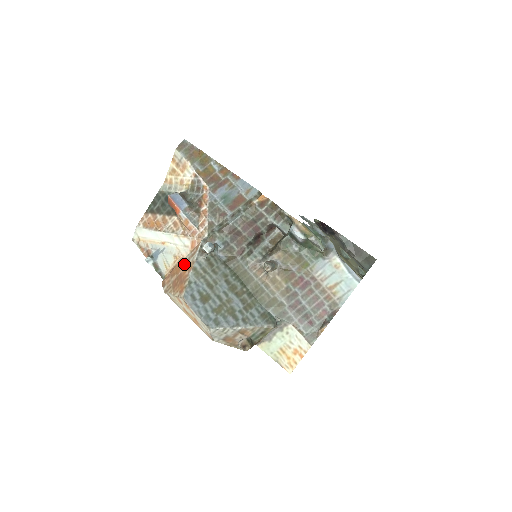
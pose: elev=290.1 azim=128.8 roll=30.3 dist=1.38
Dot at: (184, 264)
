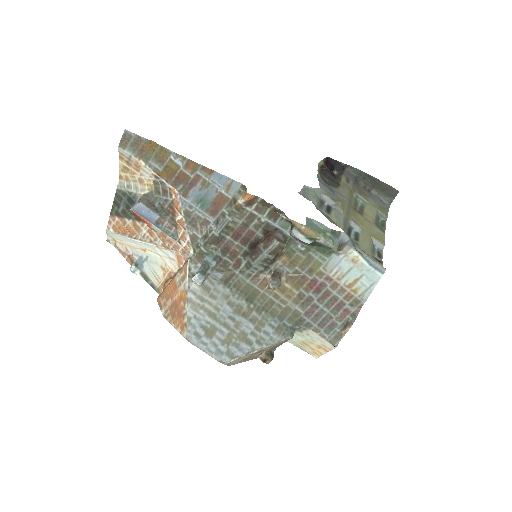
Dot at: (176, 288)
